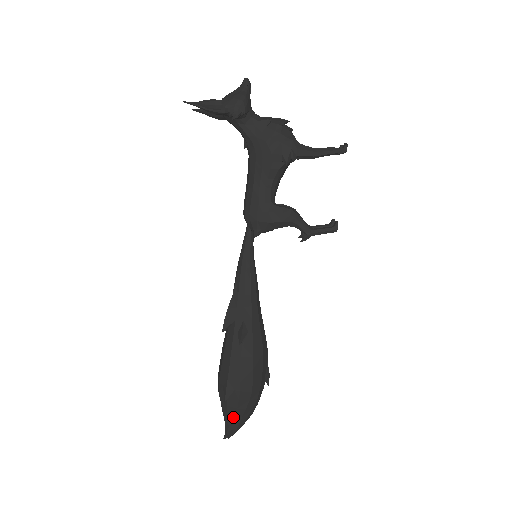
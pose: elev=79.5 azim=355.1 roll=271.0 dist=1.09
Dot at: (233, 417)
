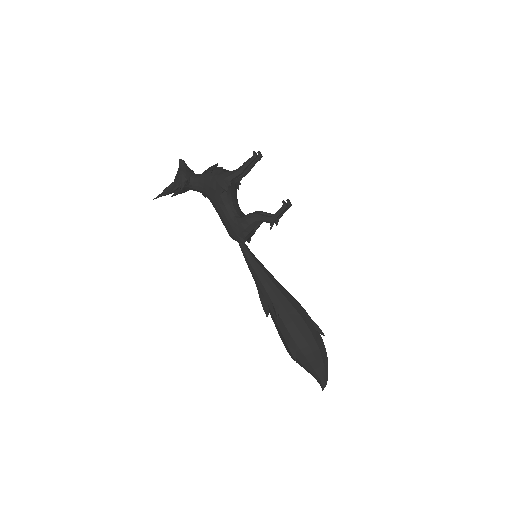
Dot at: (313, 370)
